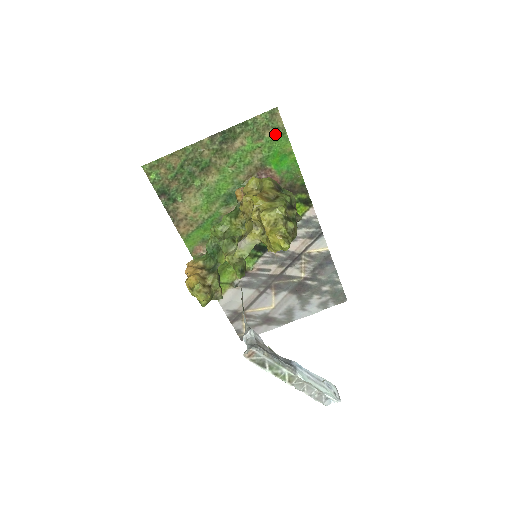
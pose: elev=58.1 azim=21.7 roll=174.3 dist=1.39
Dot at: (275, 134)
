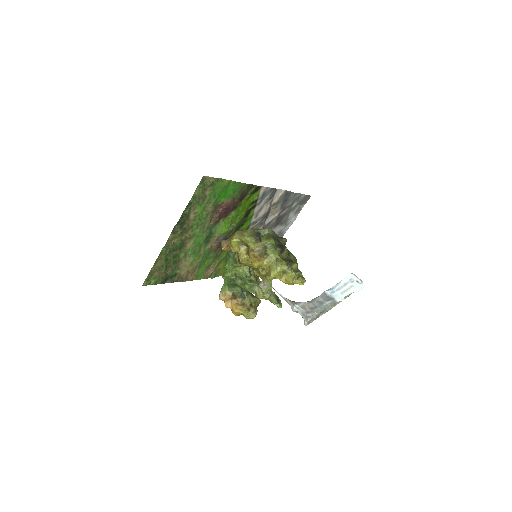
Dot at: (212, 187)
